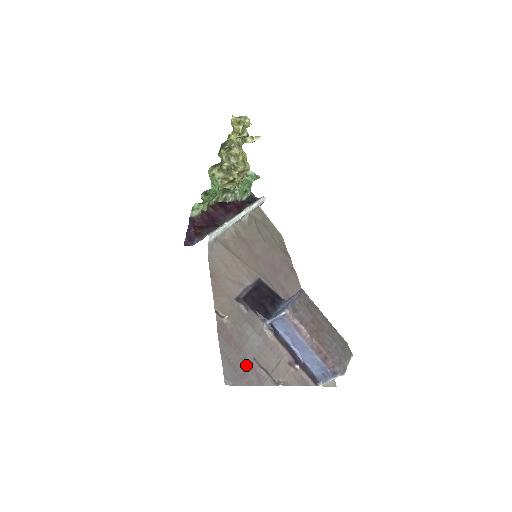
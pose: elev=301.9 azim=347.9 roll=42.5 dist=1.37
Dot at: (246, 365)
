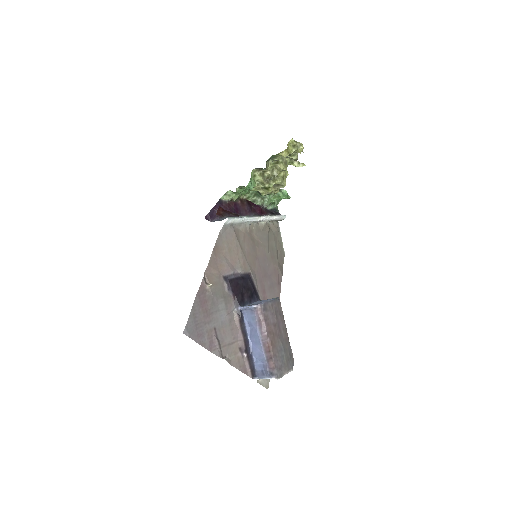
Dot at: (206, 329)
